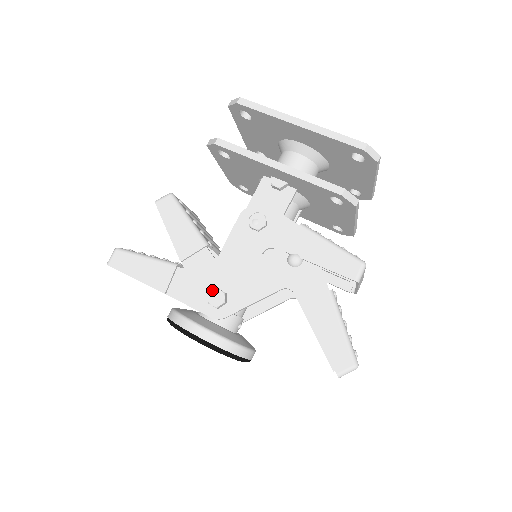
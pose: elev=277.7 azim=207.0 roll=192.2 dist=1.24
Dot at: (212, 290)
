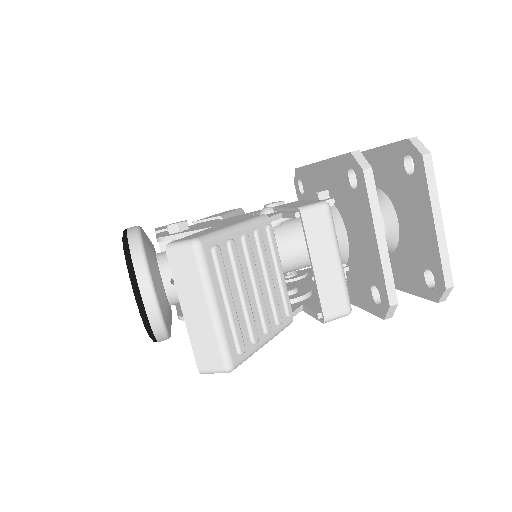
Dot at: occluded
